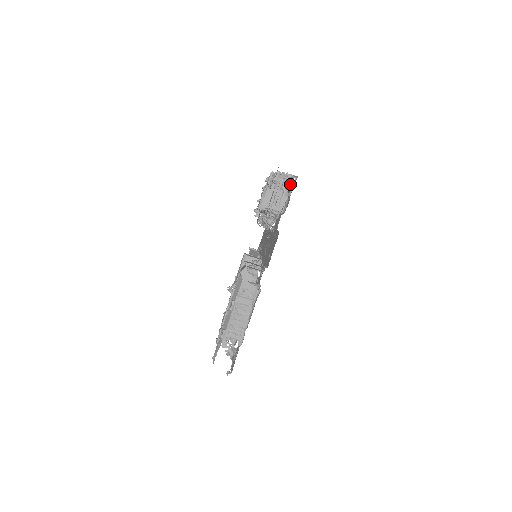
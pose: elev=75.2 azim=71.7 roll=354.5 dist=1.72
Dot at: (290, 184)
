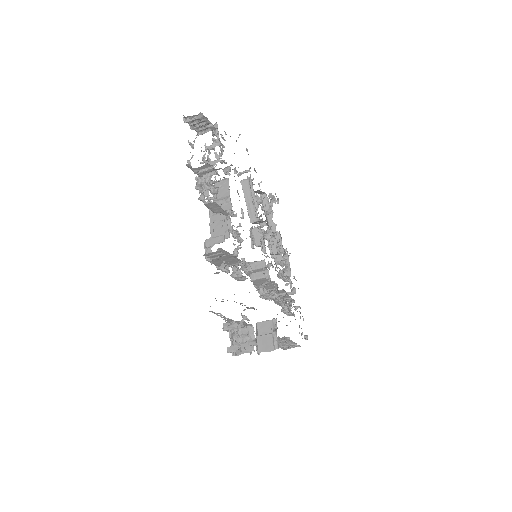
Dot at: occluded
